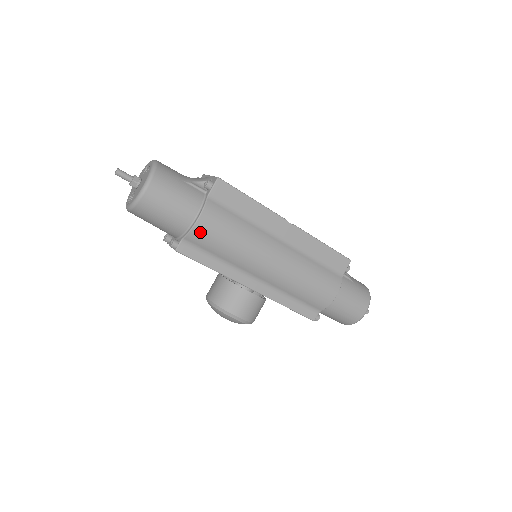
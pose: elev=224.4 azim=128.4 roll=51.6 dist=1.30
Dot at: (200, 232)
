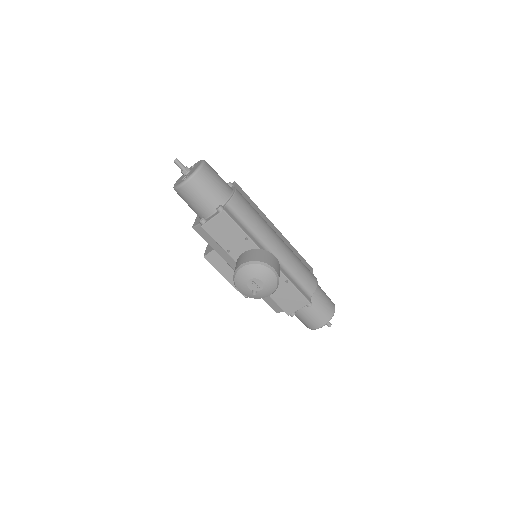
Dot at: (238, 200)
